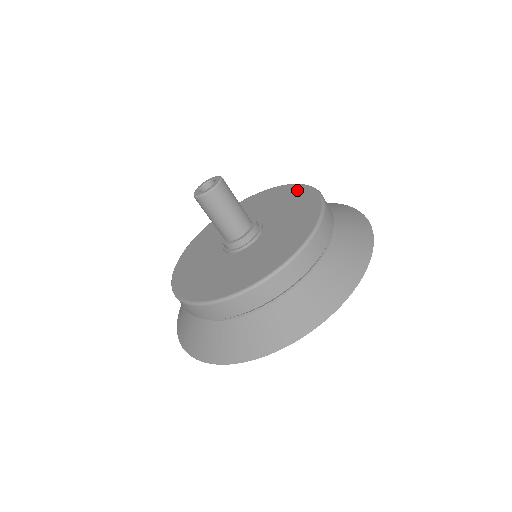
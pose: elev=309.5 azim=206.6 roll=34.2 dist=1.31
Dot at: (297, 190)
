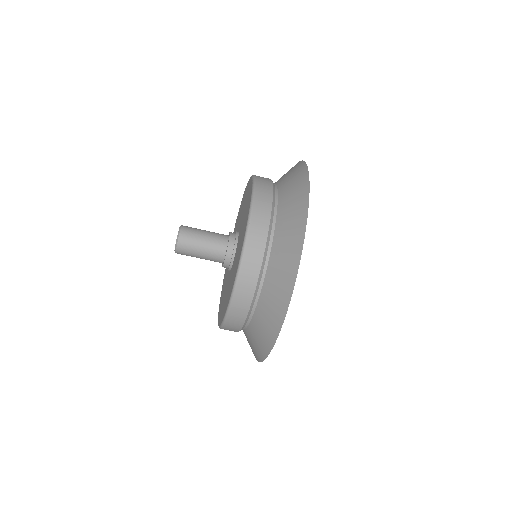
Dot at: occluded
